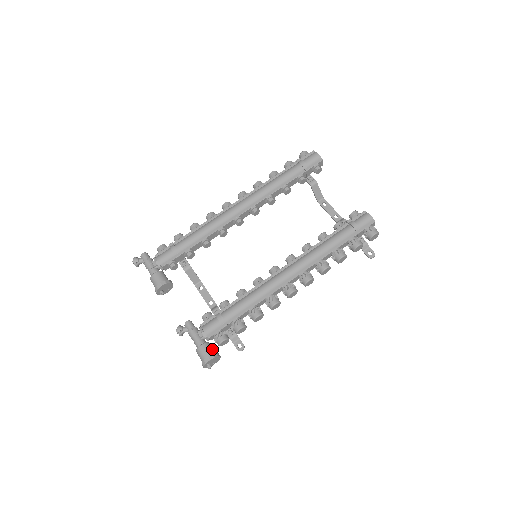
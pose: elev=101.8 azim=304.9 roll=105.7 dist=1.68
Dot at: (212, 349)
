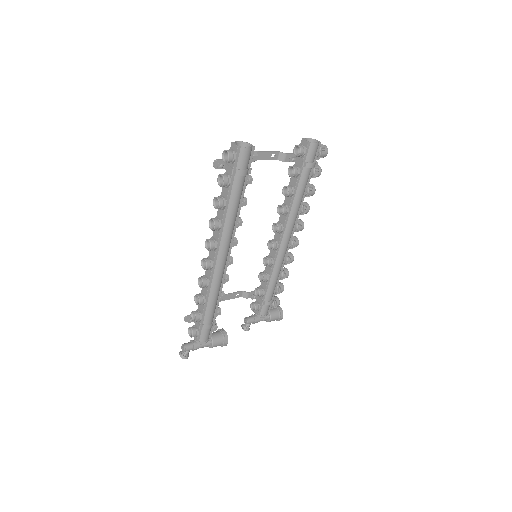
Dot at: (275, 312)
